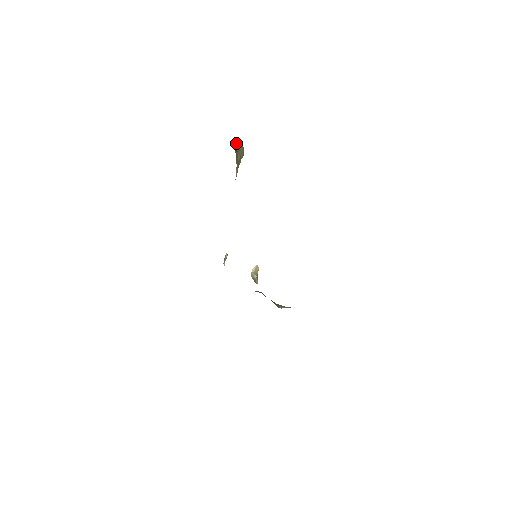
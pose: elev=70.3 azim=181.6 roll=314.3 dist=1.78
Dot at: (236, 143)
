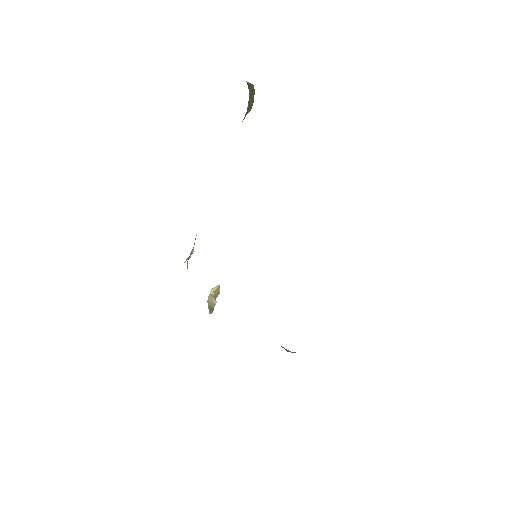
Dot at: (249, 84)
